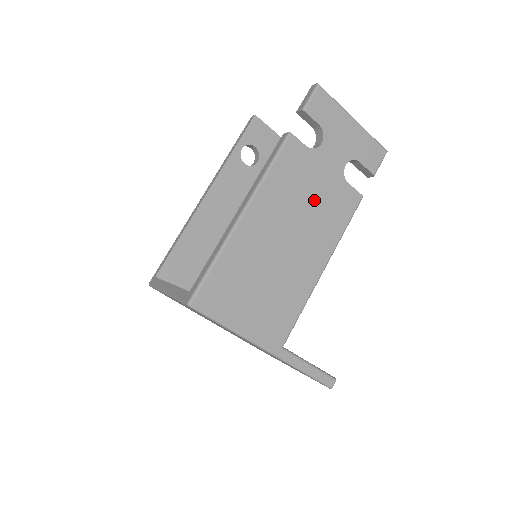
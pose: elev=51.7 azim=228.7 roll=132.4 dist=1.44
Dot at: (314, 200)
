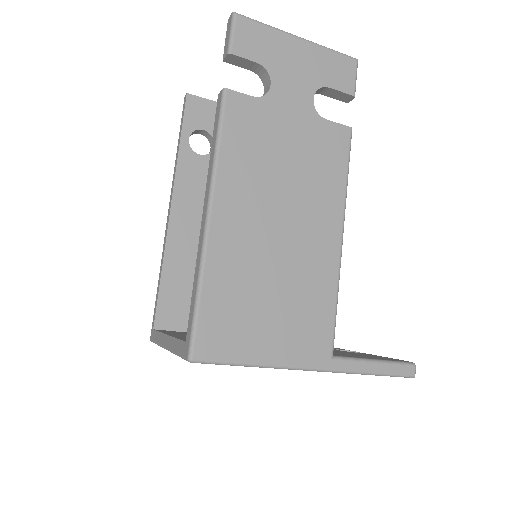
Dot at: (292, 159)
